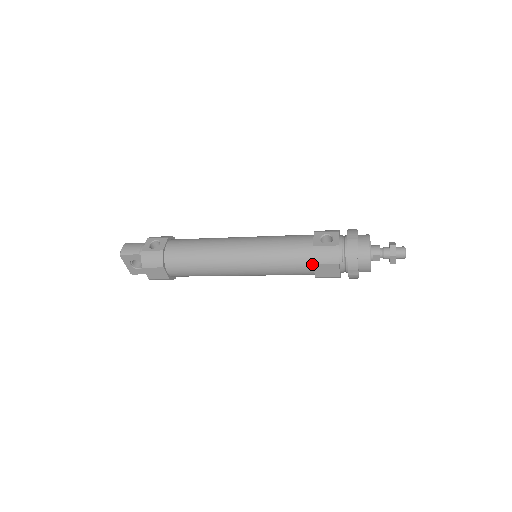
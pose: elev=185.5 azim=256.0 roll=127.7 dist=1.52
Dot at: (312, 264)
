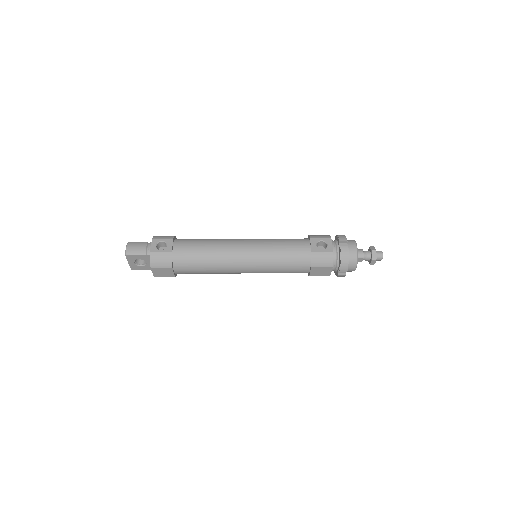
Dot at: (309, 266)
